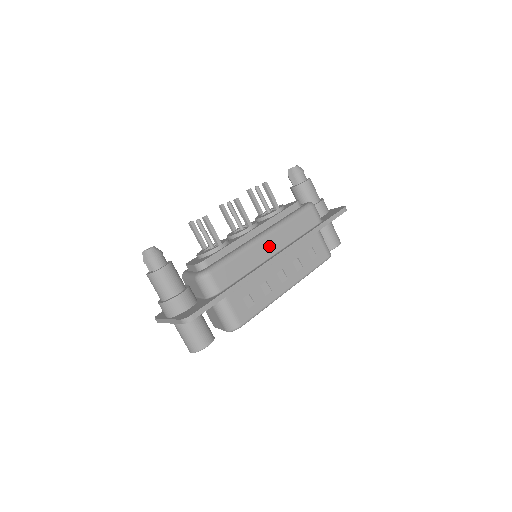
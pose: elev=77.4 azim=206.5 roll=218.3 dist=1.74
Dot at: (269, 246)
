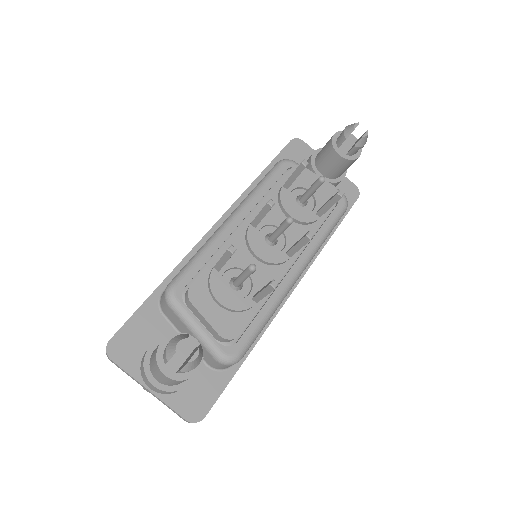
Dot at: occluded
